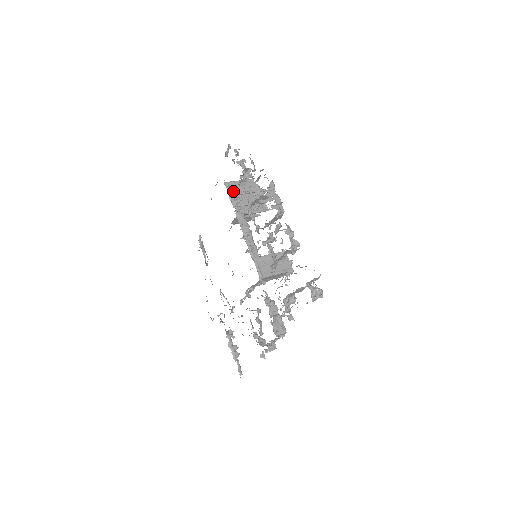
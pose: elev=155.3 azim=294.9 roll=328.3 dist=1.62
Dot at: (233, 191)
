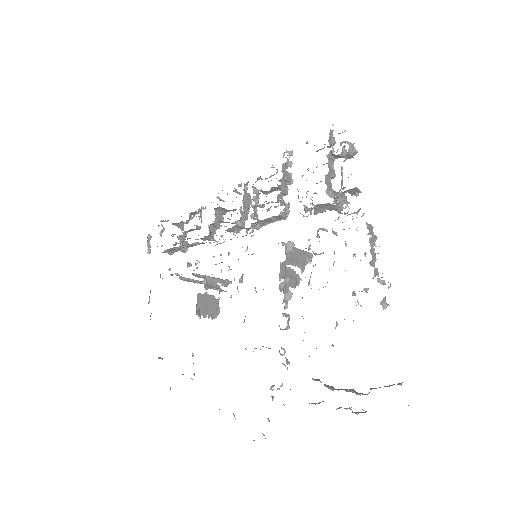
Dot at: occluded
